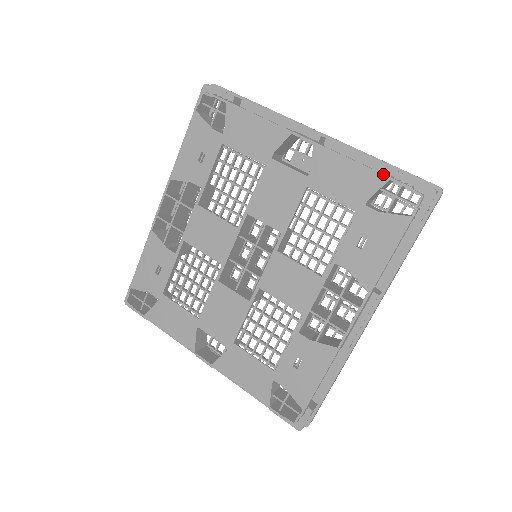
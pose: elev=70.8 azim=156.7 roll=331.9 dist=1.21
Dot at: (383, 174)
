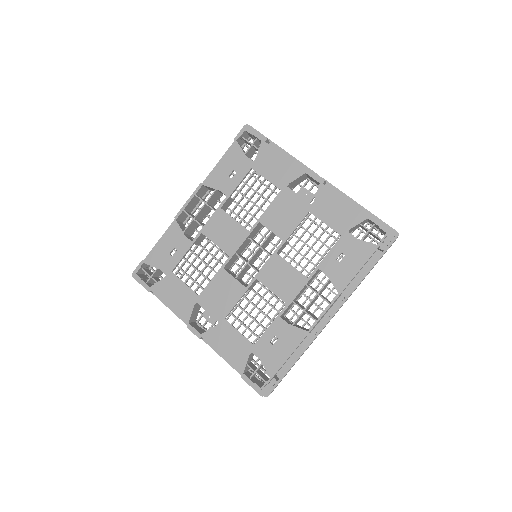
Dot at: (364, 214)
